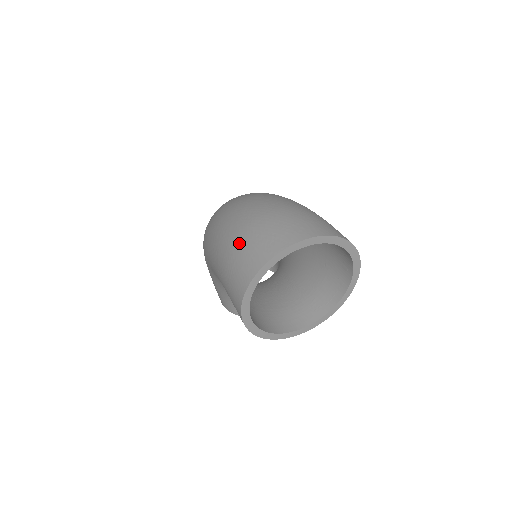
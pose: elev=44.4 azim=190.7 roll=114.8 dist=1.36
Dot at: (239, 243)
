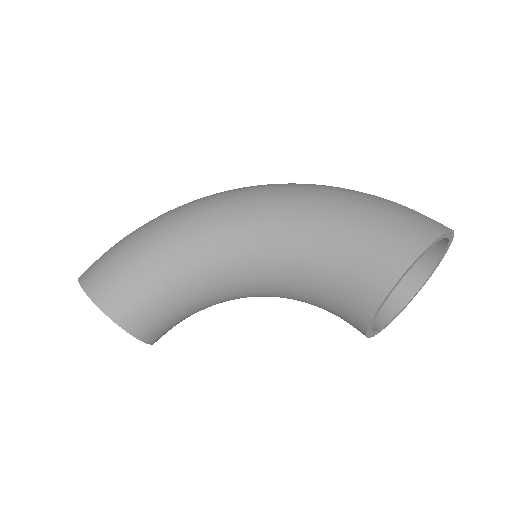
Dot at: (404, 206)
